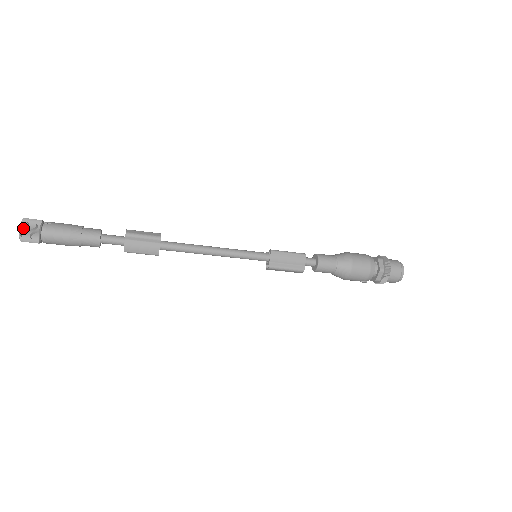
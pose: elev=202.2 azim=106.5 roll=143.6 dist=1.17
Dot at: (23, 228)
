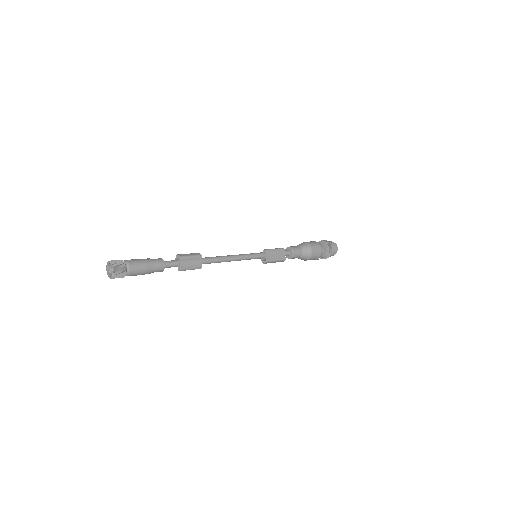
Dot at: (115, 267)
